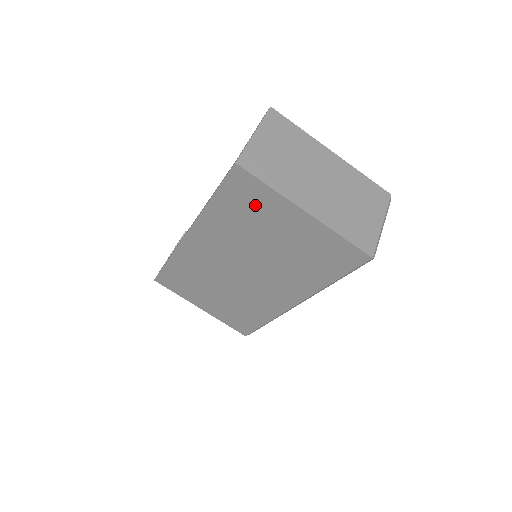
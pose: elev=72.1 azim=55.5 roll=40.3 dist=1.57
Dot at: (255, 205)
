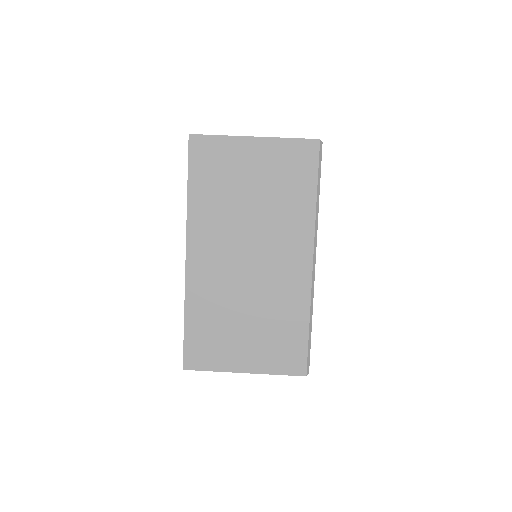
Dot at: (220, 163)
